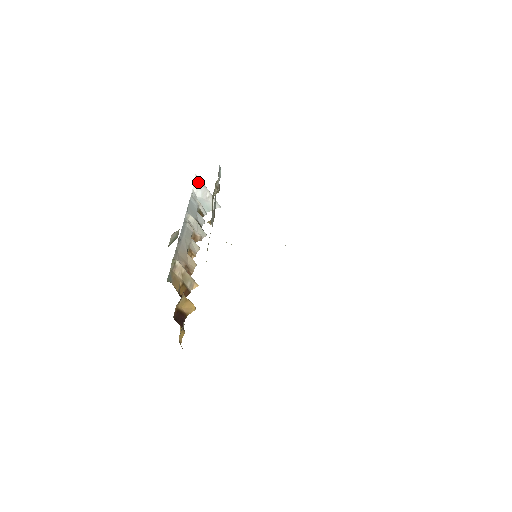
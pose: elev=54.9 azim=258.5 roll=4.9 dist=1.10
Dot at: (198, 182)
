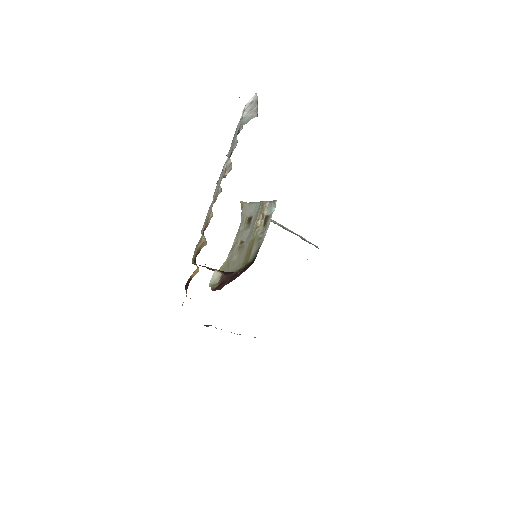
Dot at: (254, 100)
